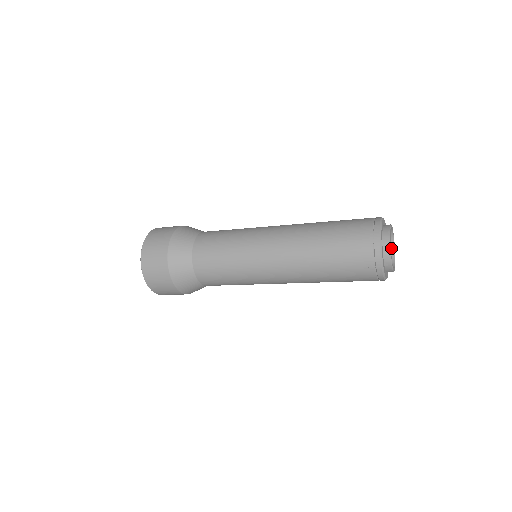
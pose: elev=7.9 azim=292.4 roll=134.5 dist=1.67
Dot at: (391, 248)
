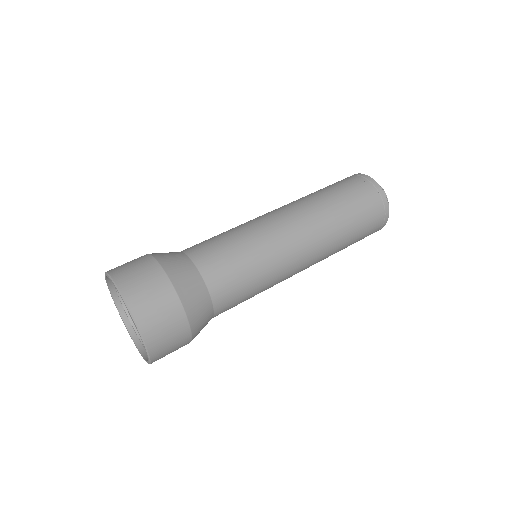
Dot at: occluded
